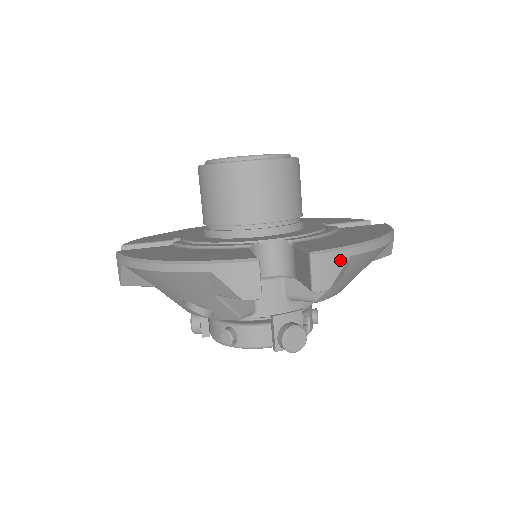
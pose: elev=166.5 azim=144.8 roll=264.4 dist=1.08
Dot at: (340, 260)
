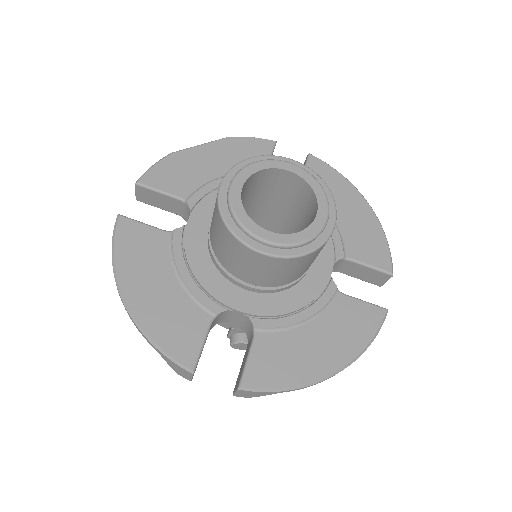
Dot at: (267, 394)
